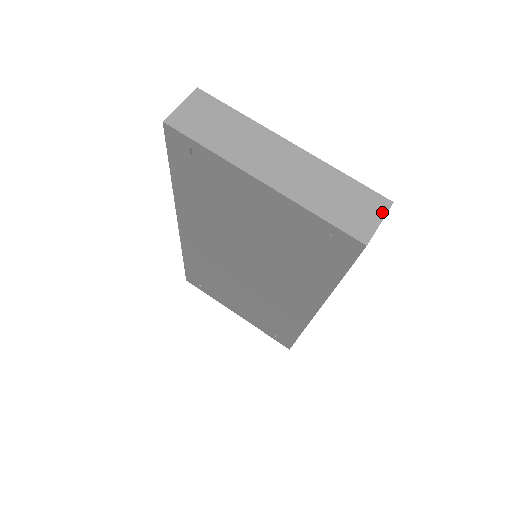
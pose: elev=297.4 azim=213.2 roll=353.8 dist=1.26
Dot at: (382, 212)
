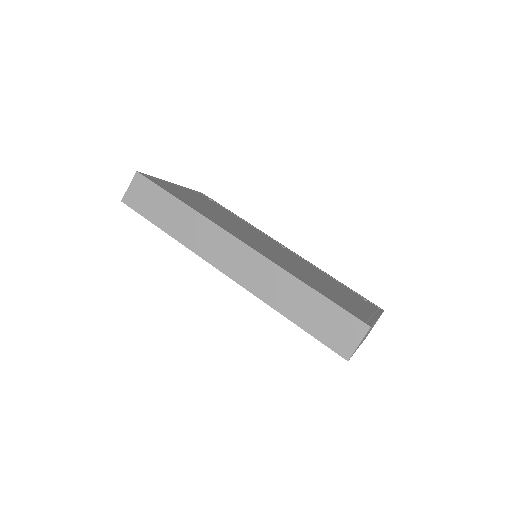
Dot at: occluded
